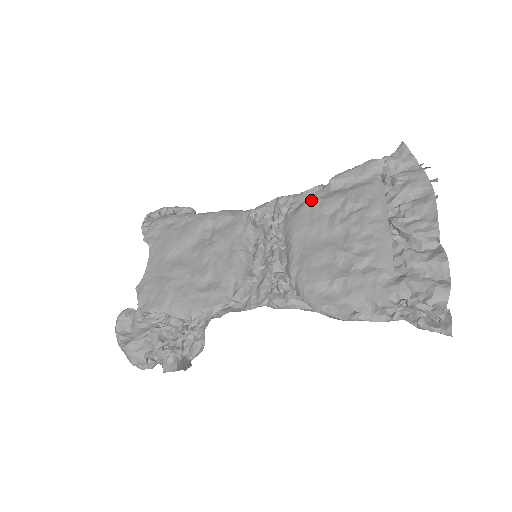
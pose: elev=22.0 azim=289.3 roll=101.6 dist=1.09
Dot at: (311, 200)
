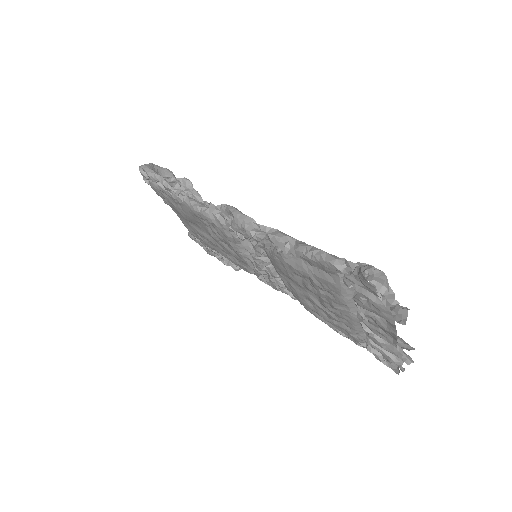
Dot at: (279, 259)
